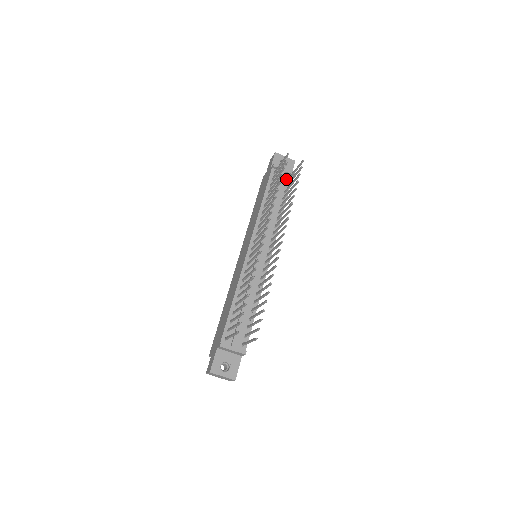
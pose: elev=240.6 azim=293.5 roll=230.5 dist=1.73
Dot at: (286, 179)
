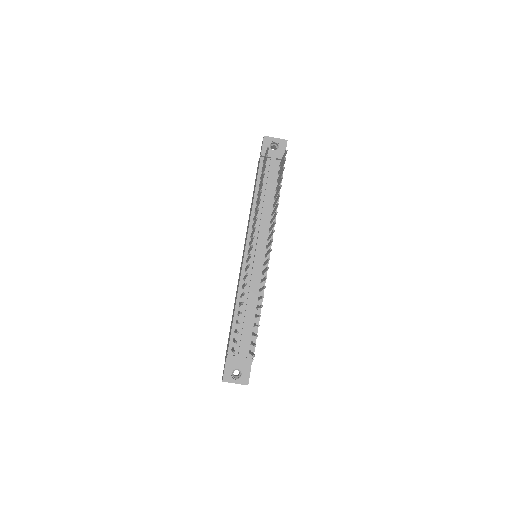
Dot at: (277, 166)
